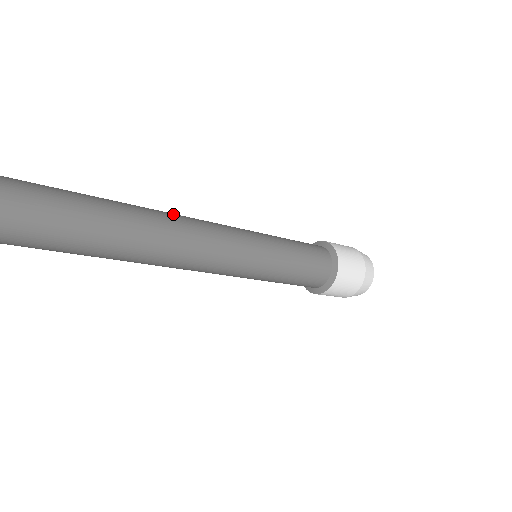
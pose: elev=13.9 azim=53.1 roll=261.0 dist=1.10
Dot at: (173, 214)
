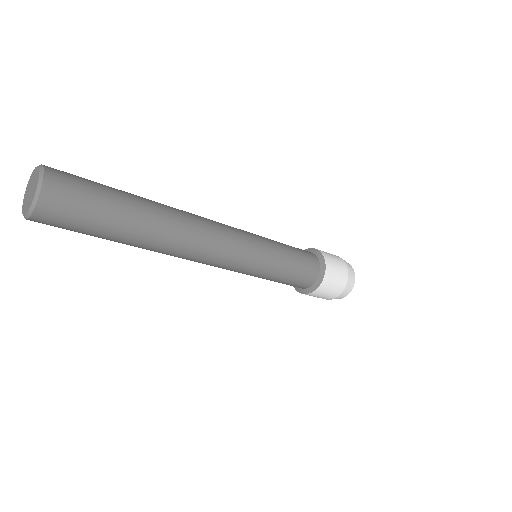
Dot at: occluded
